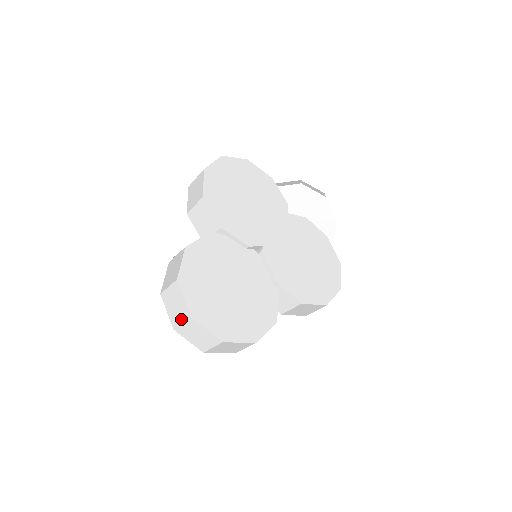
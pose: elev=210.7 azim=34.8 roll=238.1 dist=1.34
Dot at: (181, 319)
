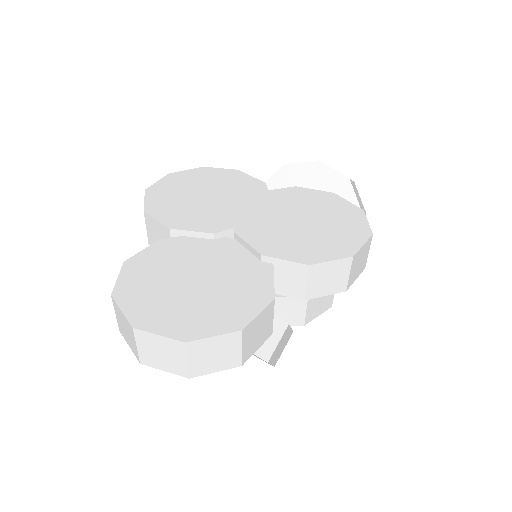
Dot at: (133, 341)
